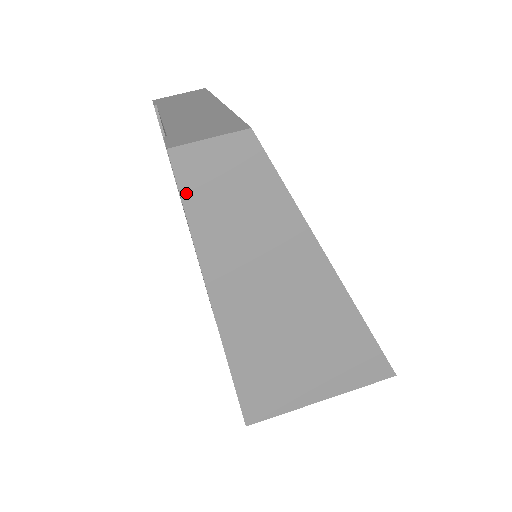
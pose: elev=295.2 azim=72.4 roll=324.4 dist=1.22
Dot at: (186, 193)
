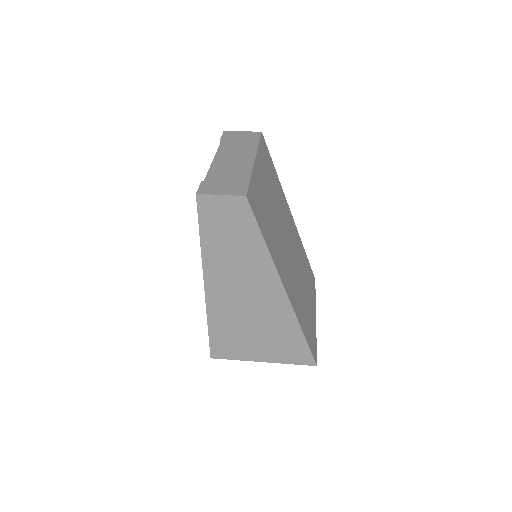
Dot at: (202, 219)
